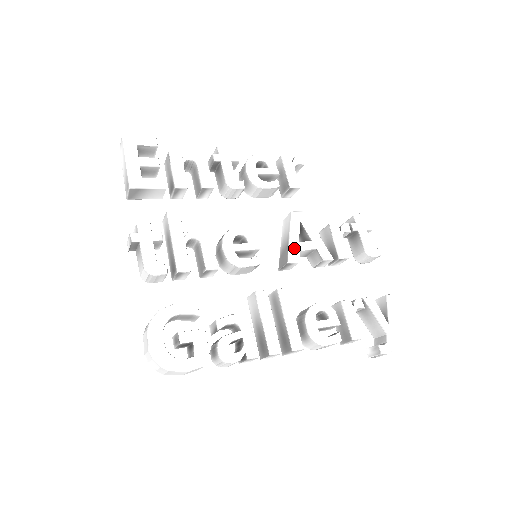
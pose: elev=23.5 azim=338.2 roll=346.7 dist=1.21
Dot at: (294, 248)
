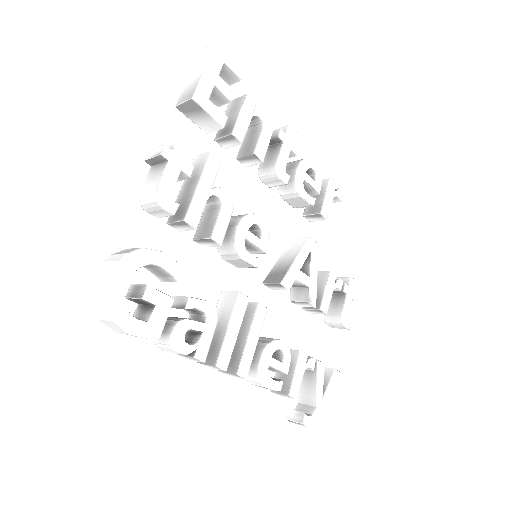
Dot at: (293, 273)
